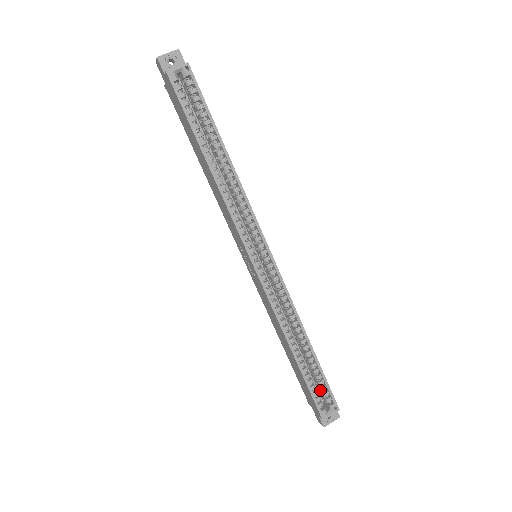
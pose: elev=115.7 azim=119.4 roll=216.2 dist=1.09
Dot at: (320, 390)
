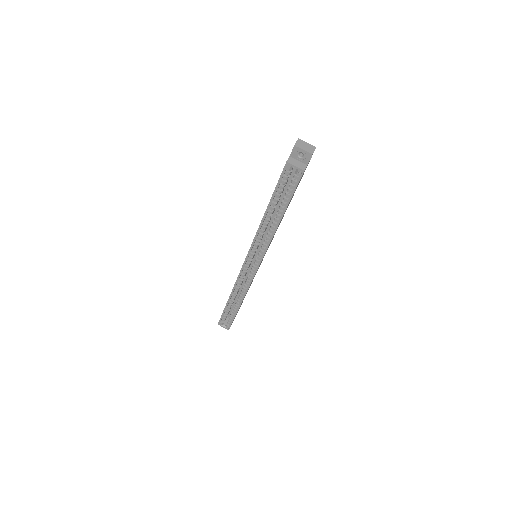
Dot at: occluded
